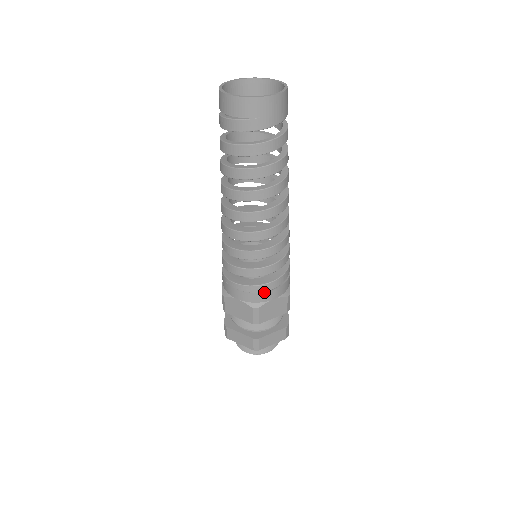
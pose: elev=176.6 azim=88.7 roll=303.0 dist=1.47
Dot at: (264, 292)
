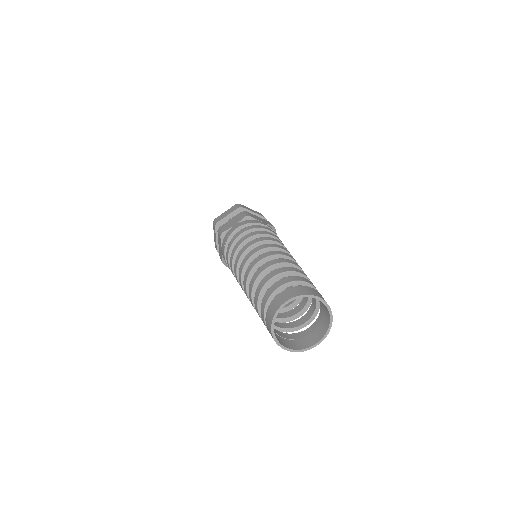
Dot at: occluded
